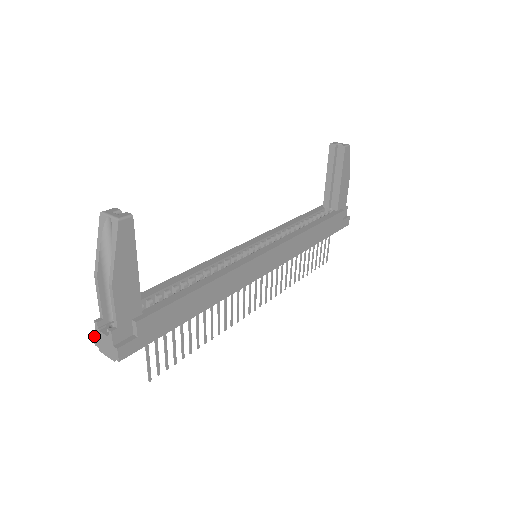
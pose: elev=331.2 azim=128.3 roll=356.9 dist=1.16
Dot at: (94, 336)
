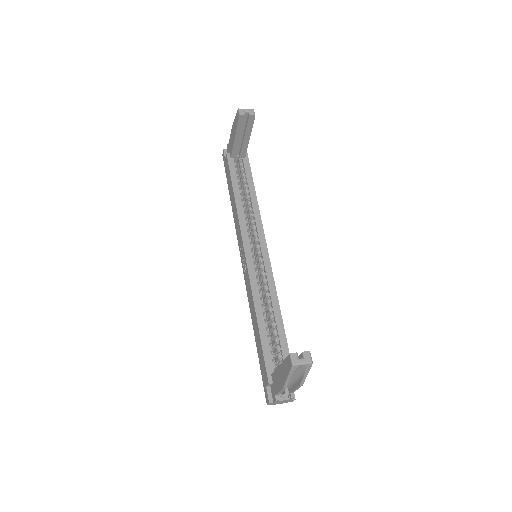
Dot at: (270, 404)
